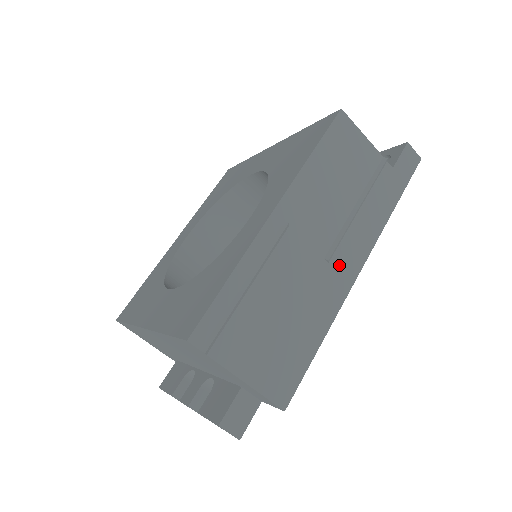
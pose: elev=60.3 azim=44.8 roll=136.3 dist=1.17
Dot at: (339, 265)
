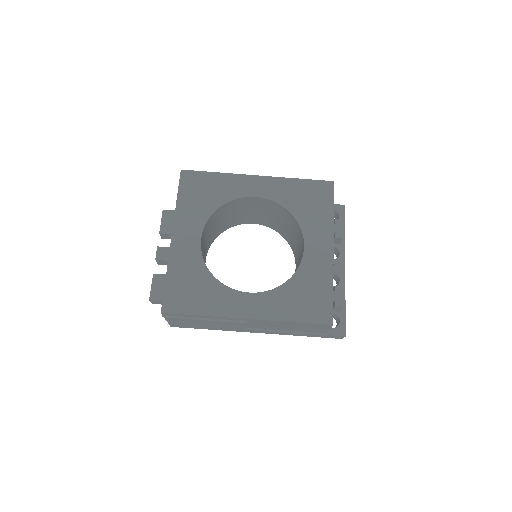
Dot at: (250, 330)
